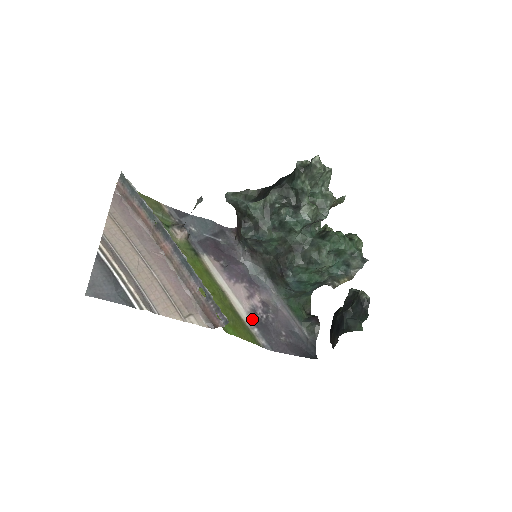
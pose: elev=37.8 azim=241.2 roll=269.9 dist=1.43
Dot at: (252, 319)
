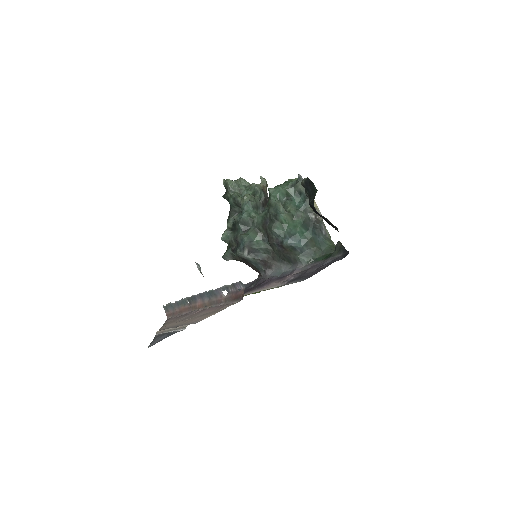
Dot at: occluded
